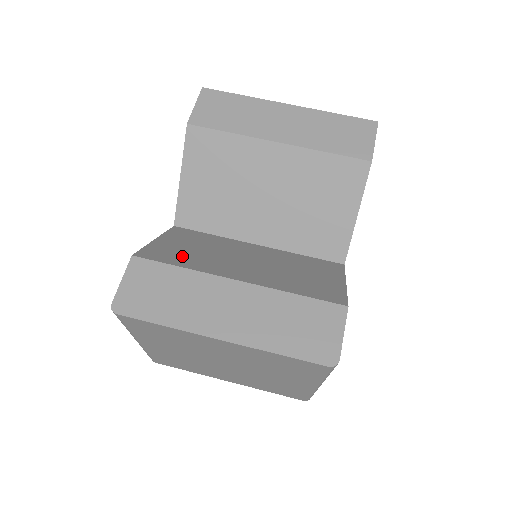
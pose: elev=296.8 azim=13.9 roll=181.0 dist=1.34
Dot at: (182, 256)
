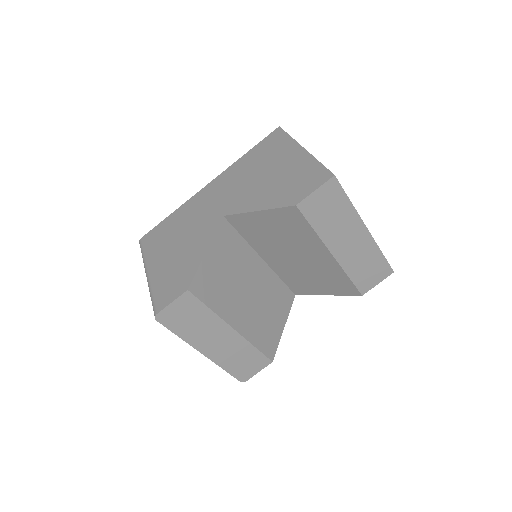
Dot at: (216, 289)
